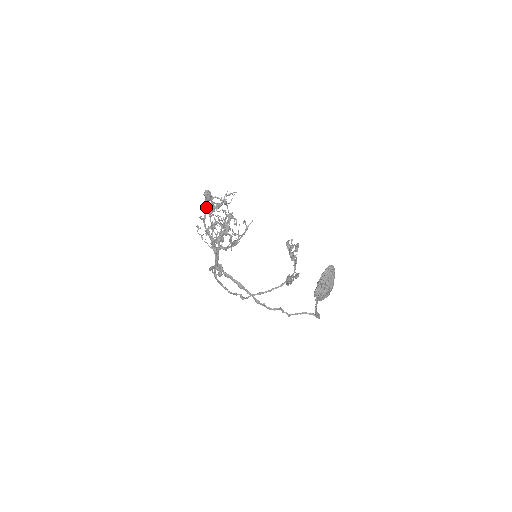
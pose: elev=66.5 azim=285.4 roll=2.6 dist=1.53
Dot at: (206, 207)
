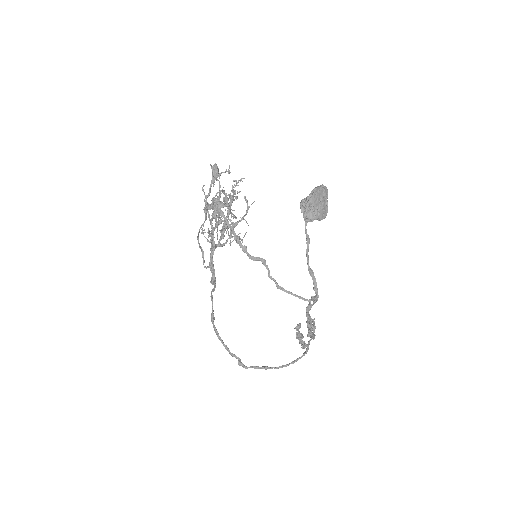
Dot at: occluded
